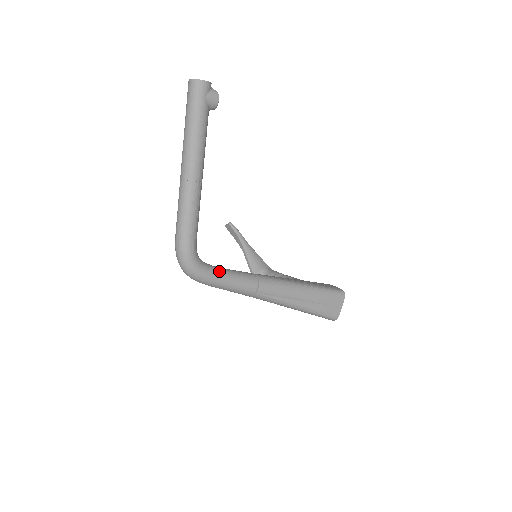
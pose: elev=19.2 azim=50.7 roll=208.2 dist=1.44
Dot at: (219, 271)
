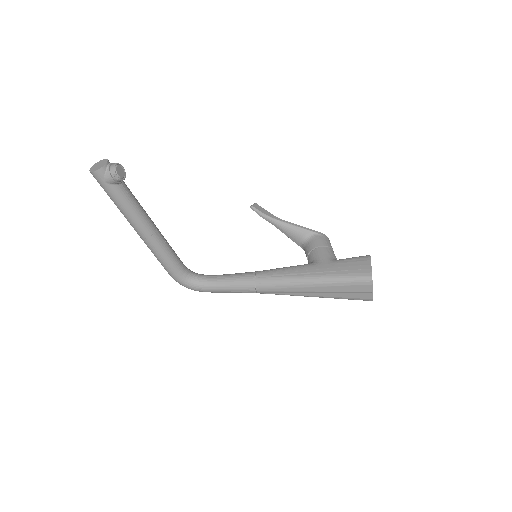
Dot at: (213, 284)
